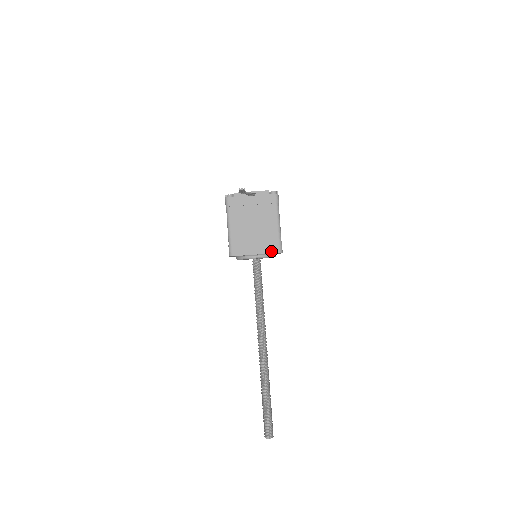
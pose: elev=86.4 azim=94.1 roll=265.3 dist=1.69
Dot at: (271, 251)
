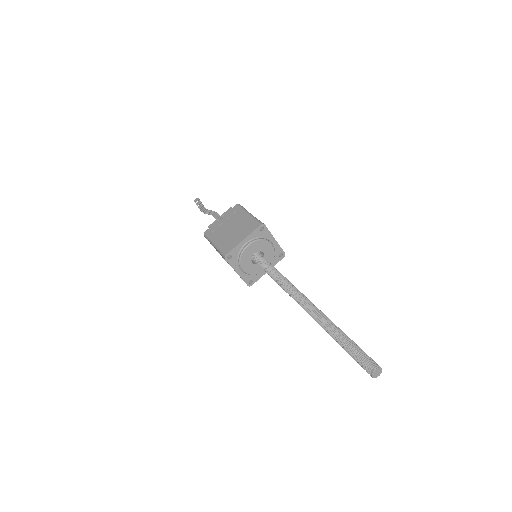
Dot at: (254, 229)
